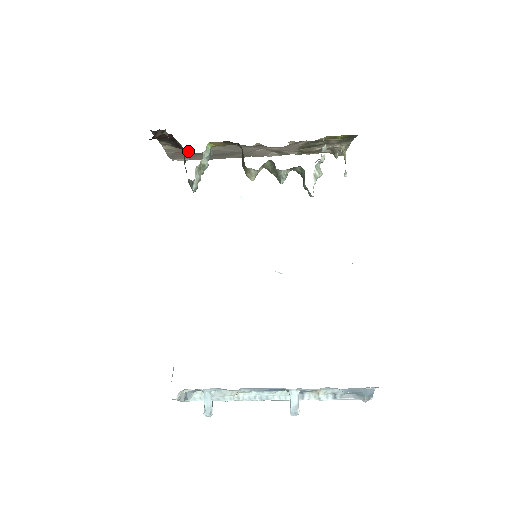
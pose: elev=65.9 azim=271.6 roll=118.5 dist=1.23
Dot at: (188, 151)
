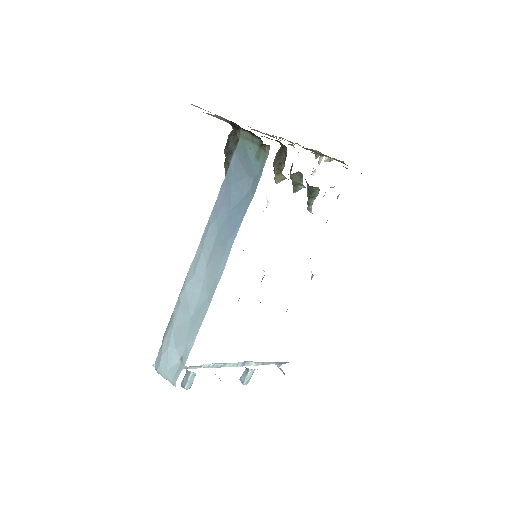
Dot at: occluded
